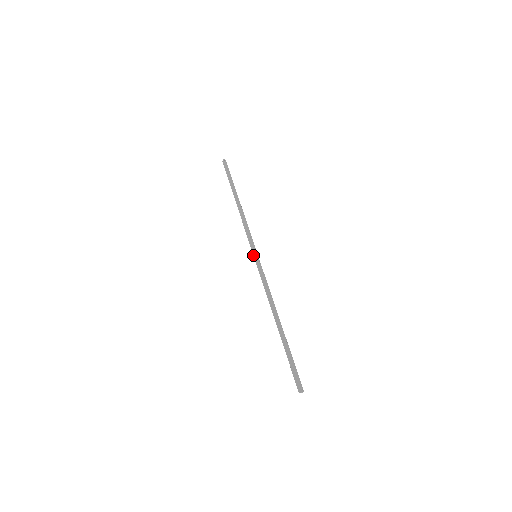
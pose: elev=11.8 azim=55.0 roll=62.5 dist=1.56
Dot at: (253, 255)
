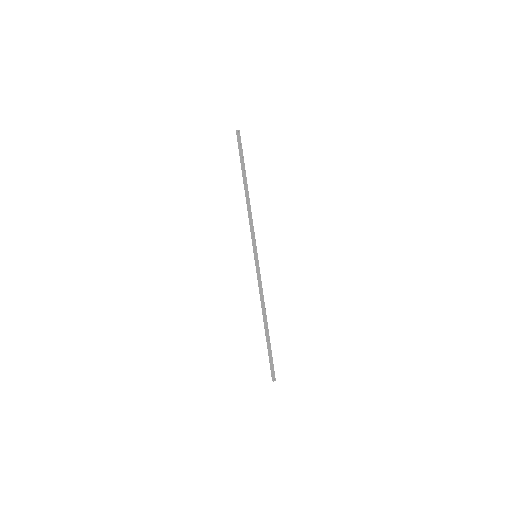
Dot at: occluded
